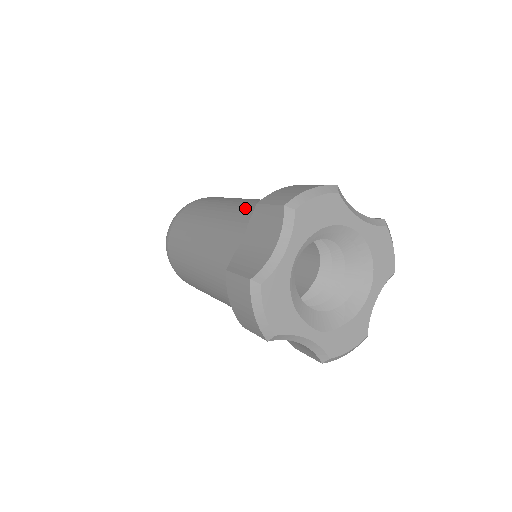
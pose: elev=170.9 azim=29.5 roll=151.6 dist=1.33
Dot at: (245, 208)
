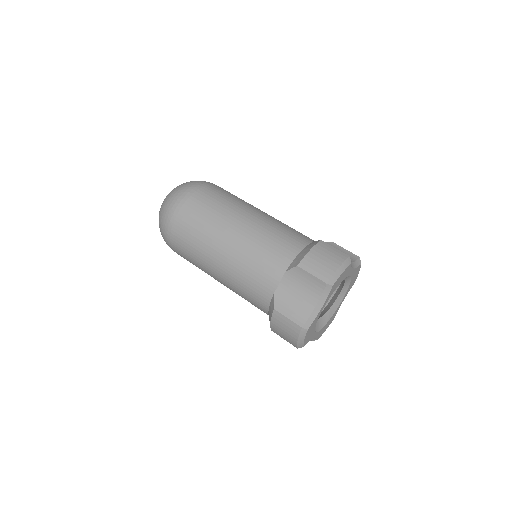
Dot at: (270, 244)
